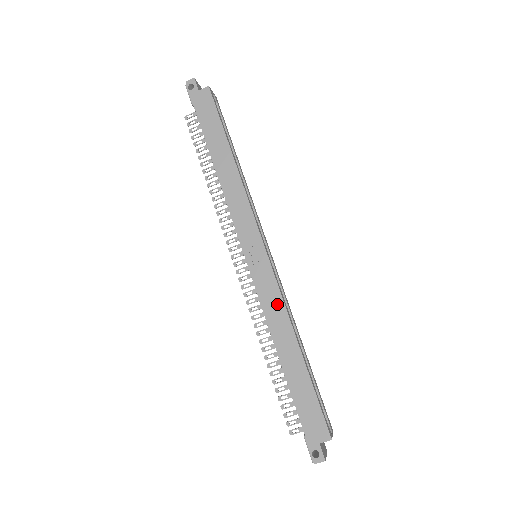
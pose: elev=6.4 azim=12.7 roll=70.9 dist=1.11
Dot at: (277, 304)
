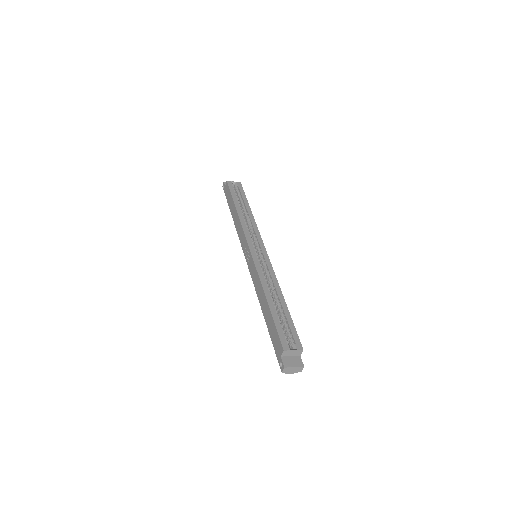
Dot at: (256, 277)
